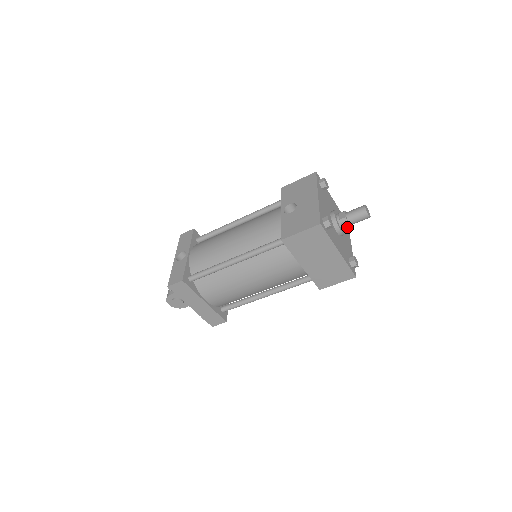
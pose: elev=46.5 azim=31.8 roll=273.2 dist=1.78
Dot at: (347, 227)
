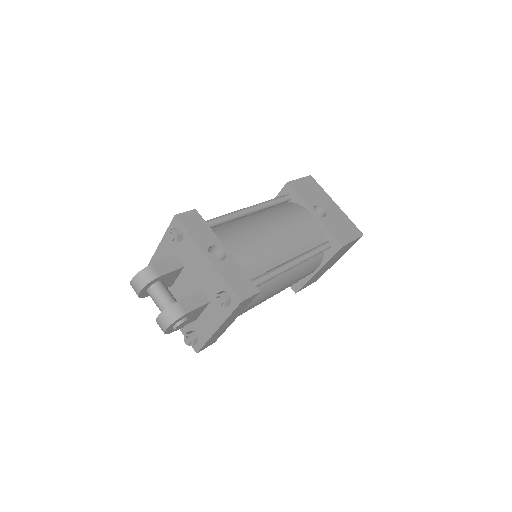
Dot at: occluded
